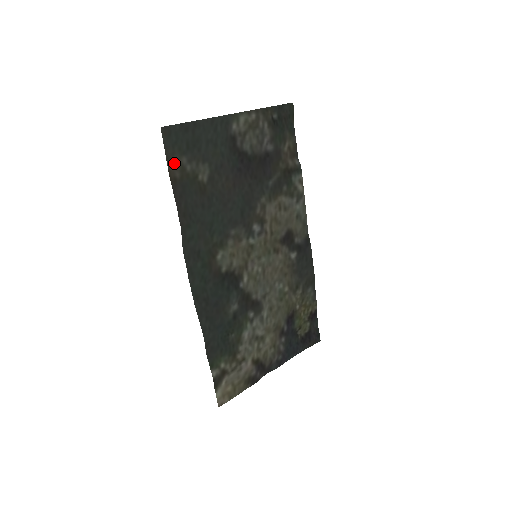
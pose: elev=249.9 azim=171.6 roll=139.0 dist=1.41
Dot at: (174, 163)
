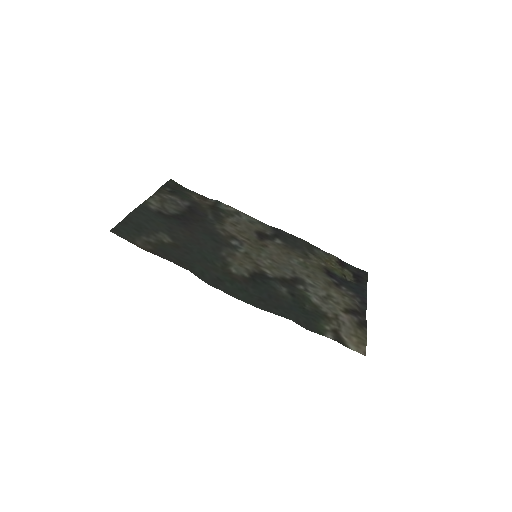
Dot at: (140, 243)
